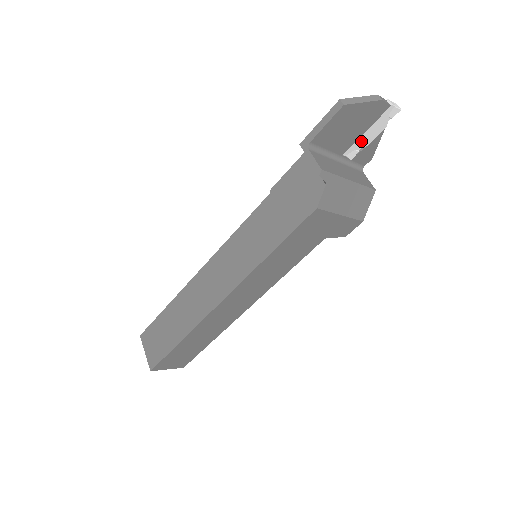
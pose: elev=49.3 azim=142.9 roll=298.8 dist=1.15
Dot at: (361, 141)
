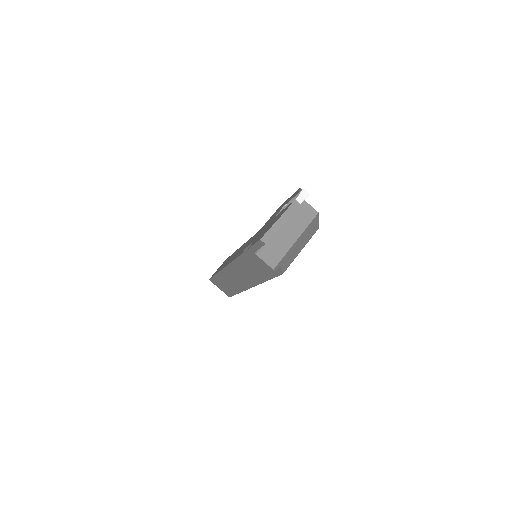
Dot at: occluded
